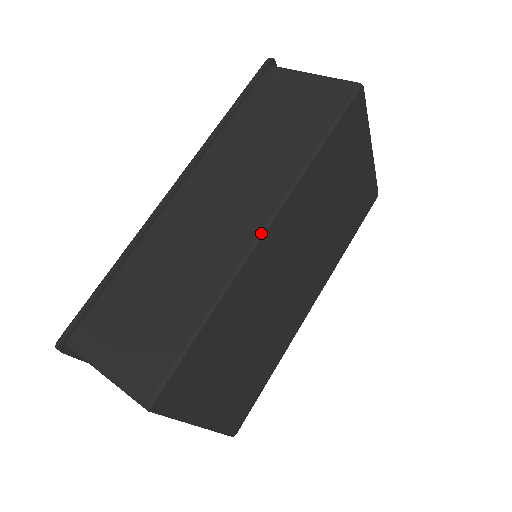
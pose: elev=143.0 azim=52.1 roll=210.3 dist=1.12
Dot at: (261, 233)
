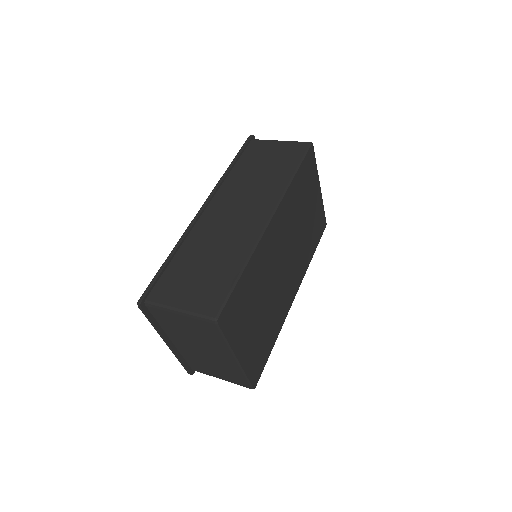
Dot at: (269, 220)
